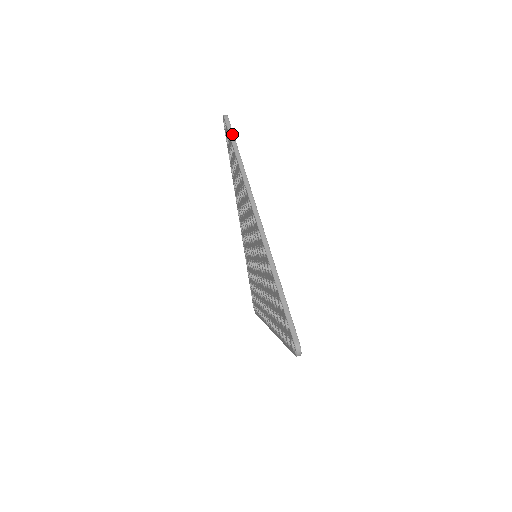
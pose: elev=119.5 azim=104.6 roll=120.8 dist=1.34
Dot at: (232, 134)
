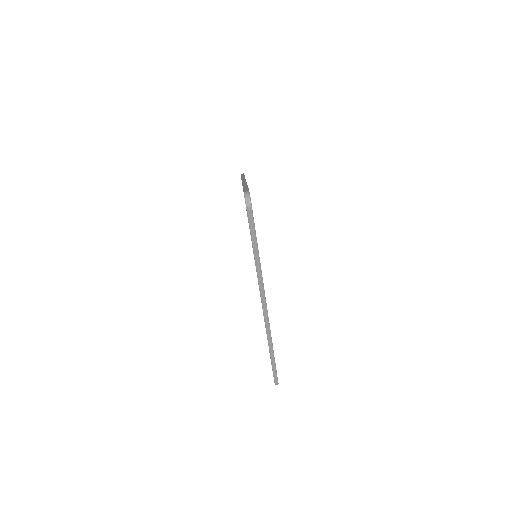
Dot at: (254, 235)
